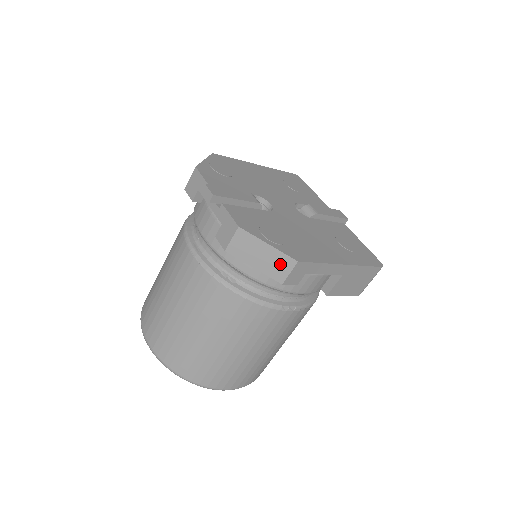
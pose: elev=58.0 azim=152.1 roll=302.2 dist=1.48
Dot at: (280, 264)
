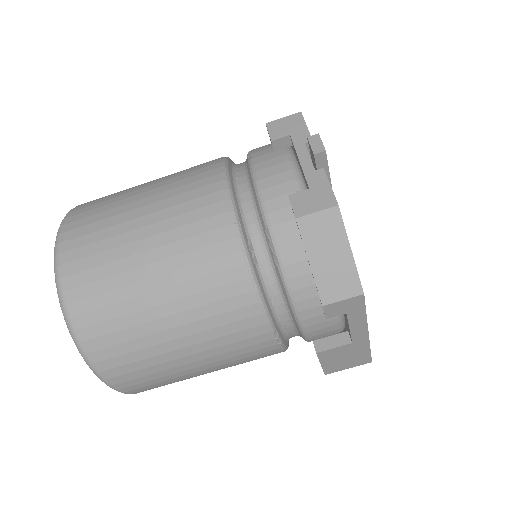
Dot at: (342, 282)
